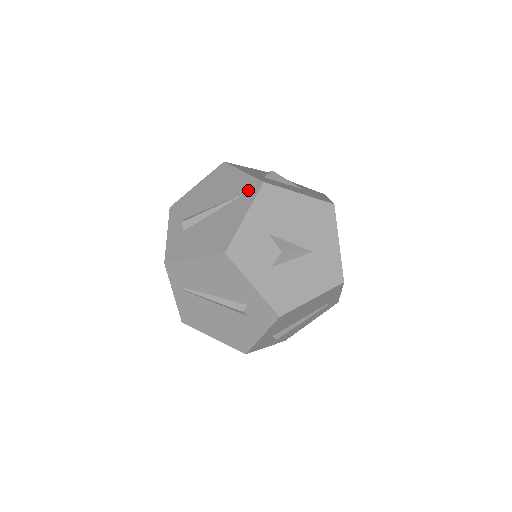
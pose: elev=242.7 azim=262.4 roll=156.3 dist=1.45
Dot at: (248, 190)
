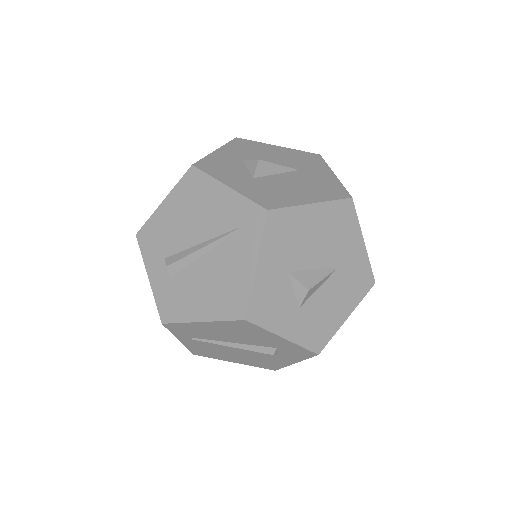
Dot at: (247, 222)
